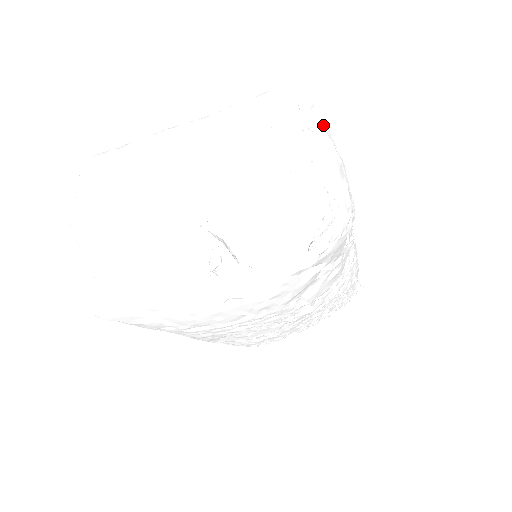
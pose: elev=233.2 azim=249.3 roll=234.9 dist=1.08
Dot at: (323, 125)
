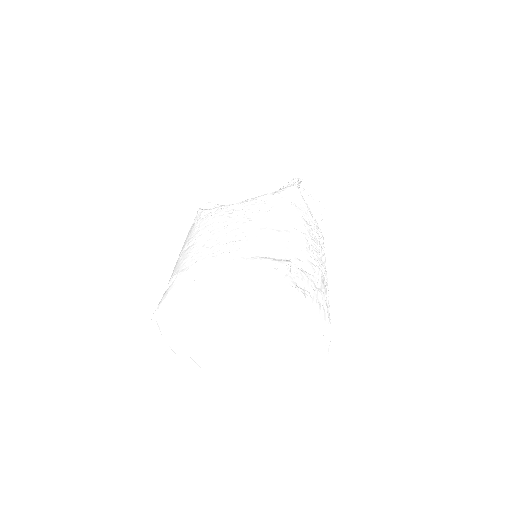
Dot at: (312, 301)
